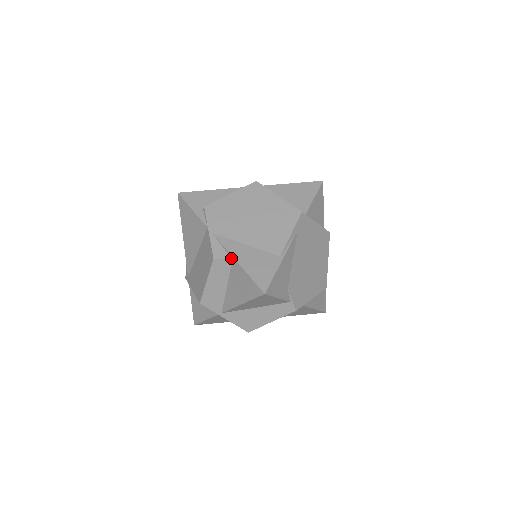
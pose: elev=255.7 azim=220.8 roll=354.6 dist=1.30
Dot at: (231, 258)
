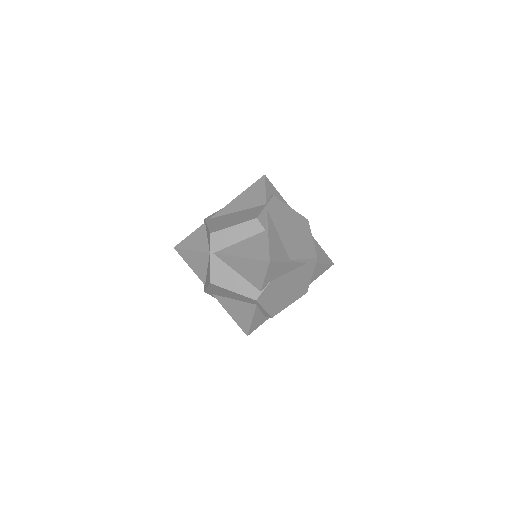
Dot at: (266, 229)
